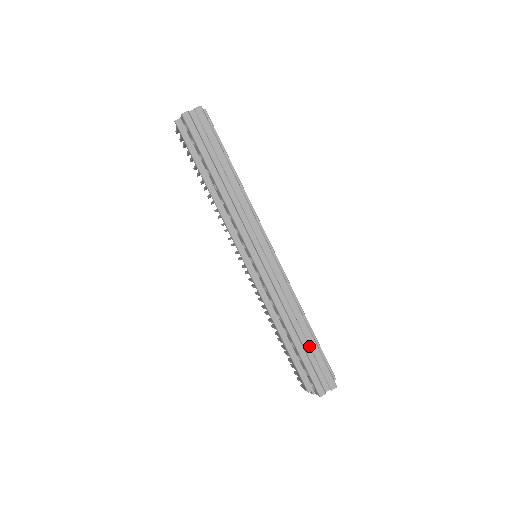
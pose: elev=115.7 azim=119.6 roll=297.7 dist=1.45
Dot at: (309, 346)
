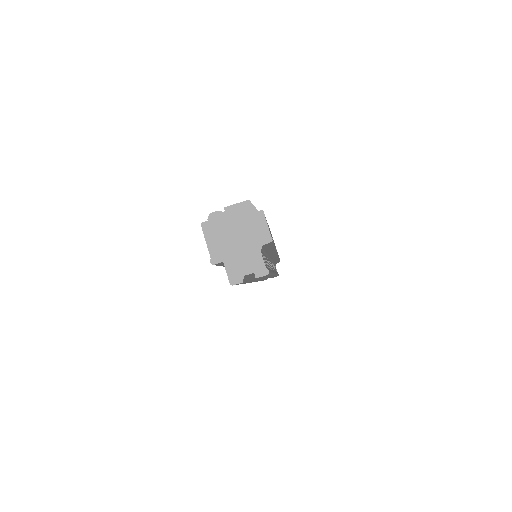
Dot at: occluded
